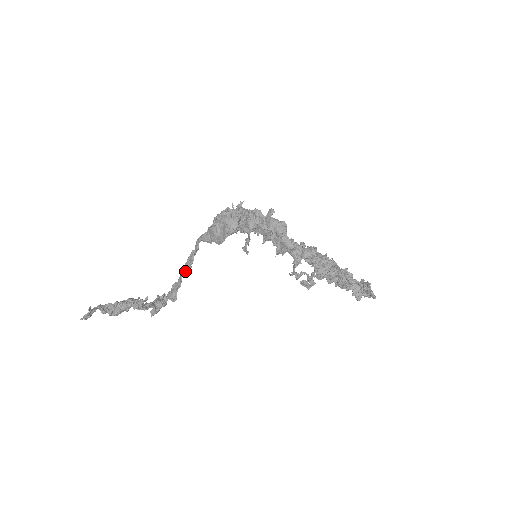
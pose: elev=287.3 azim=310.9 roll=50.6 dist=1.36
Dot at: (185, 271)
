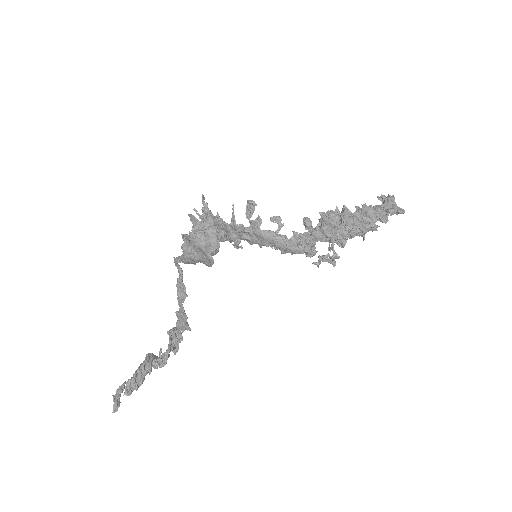
Dot at: (182, 301)
